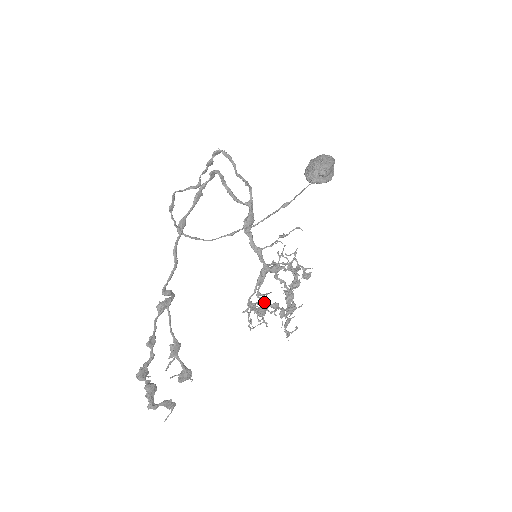
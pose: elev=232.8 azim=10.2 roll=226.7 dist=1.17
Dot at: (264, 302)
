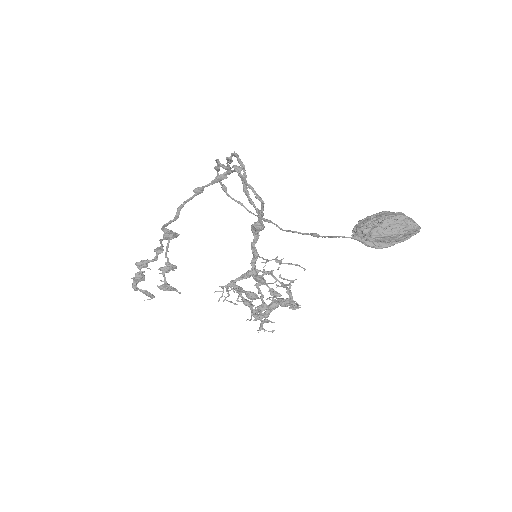
Dot at: (239, 293)
